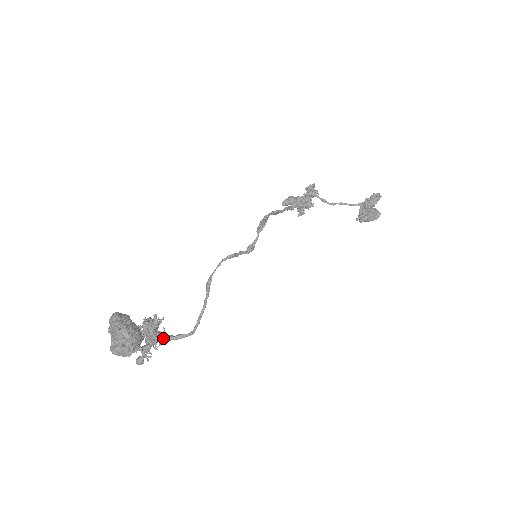
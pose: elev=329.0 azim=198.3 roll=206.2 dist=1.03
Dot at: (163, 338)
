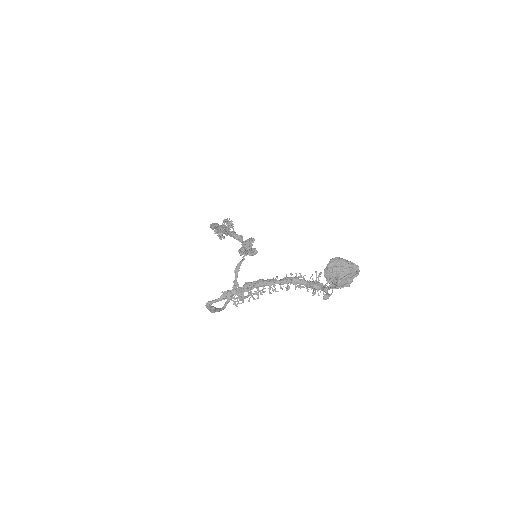
Dot at: (215, 308)
